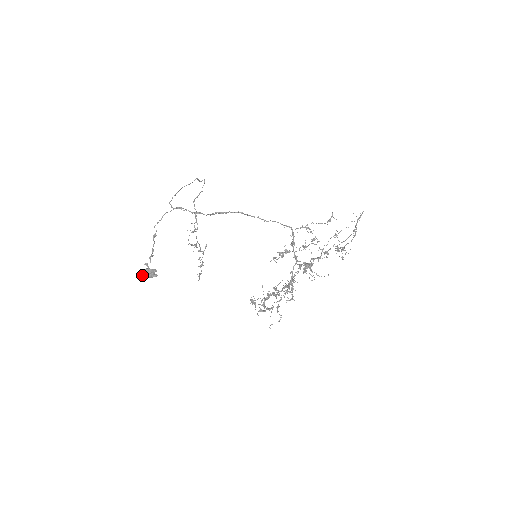
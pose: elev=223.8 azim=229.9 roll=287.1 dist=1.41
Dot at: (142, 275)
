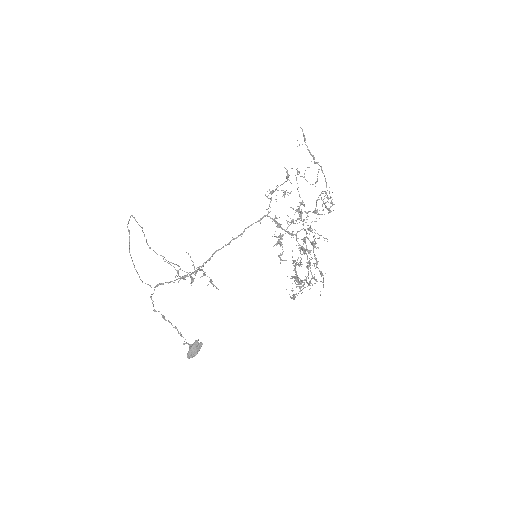
Dot at: (193, 356)
